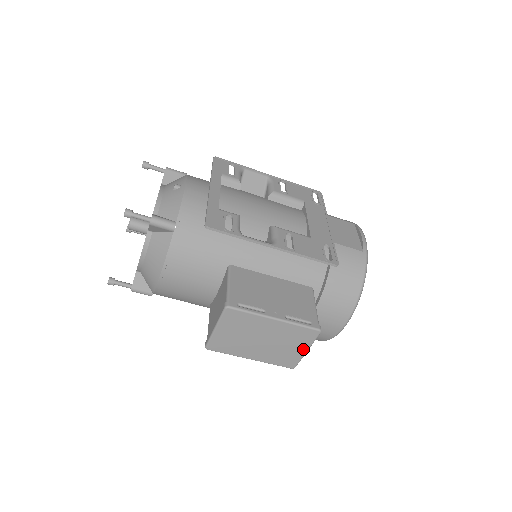
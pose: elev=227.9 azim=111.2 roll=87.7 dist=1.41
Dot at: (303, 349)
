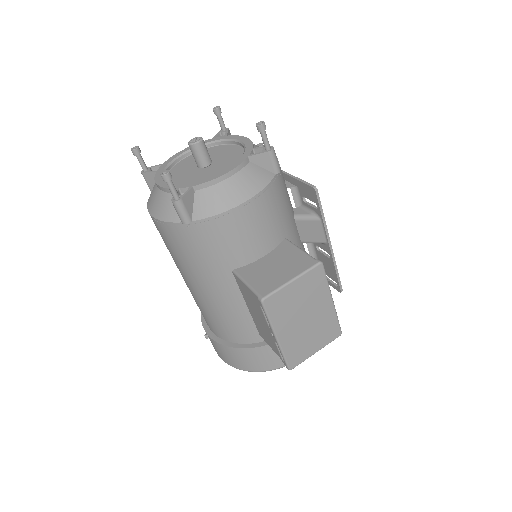
Dot at: (317, 348)
